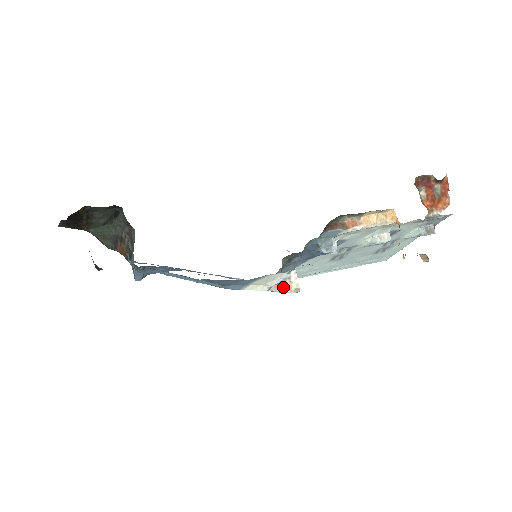
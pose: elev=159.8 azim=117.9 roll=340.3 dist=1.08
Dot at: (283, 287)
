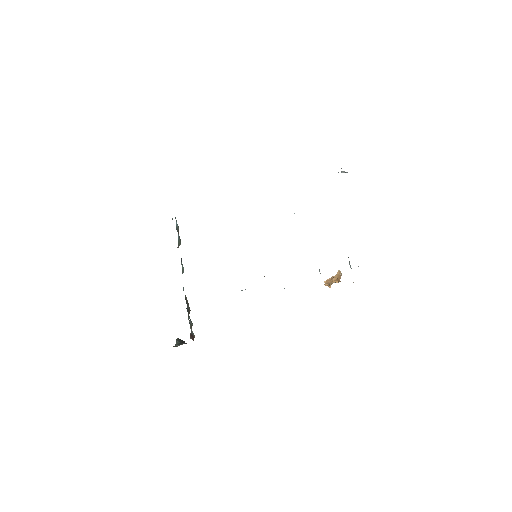
Dot at: occluded
